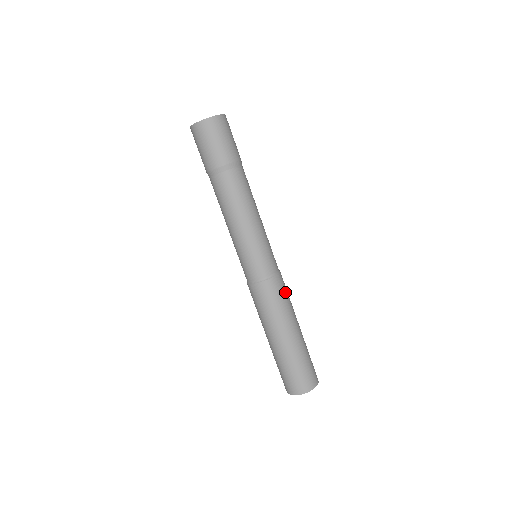
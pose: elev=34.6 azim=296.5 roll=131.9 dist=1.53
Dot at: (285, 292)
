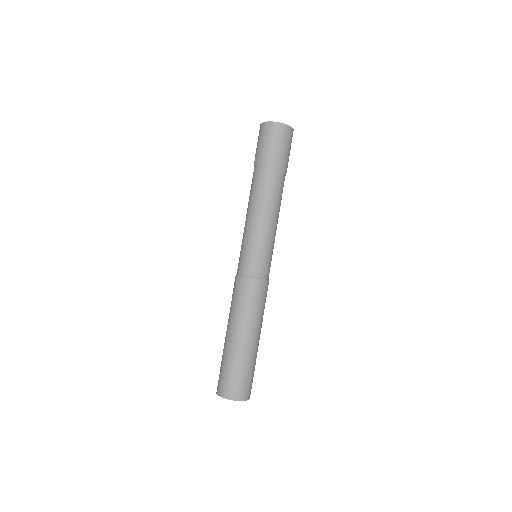
Dot at: (254, 298)
